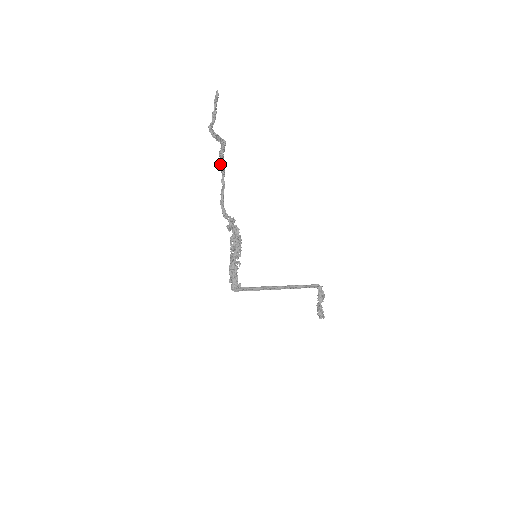
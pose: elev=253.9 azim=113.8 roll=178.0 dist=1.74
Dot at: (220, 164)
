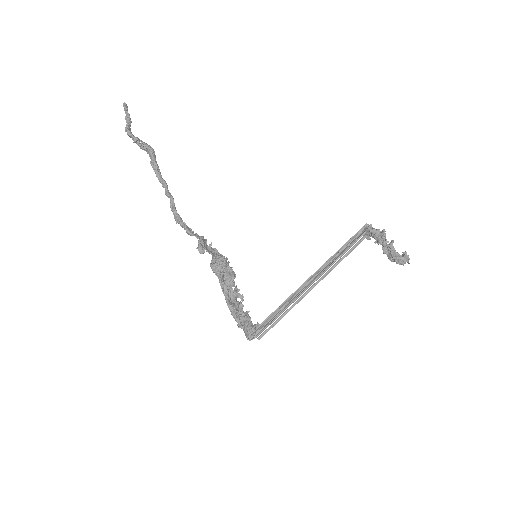
Dot at: (157, 177)
